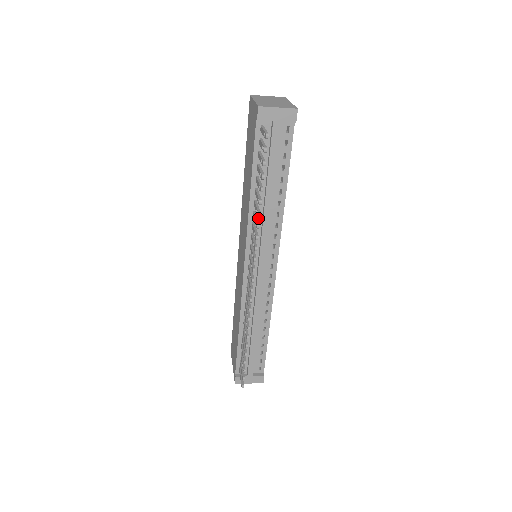
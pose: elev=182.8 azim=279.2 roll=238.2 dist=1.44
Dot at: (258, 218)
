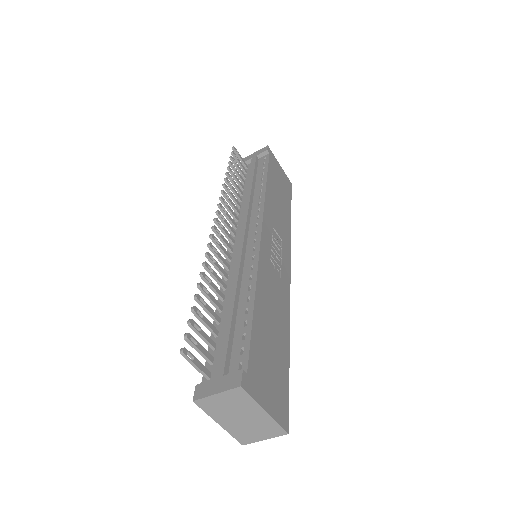
Dot at: occluded
